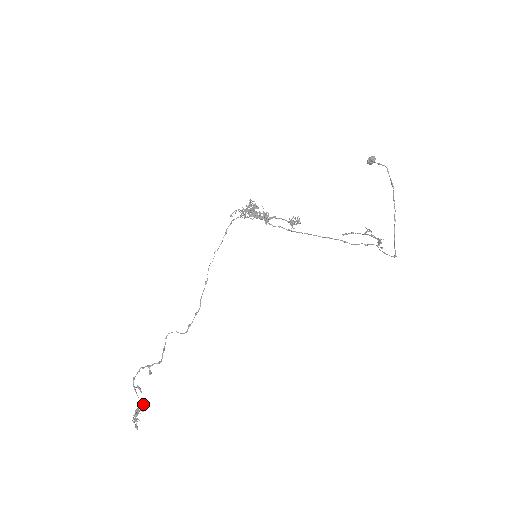
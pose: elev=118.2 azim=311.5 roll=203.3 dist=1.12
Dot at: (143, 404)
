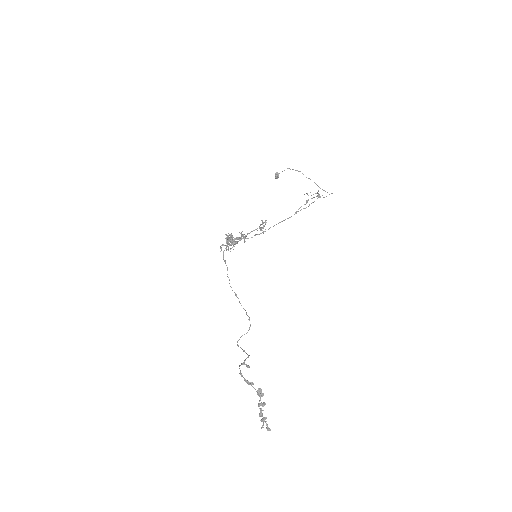
Dot at: (261, 395)
